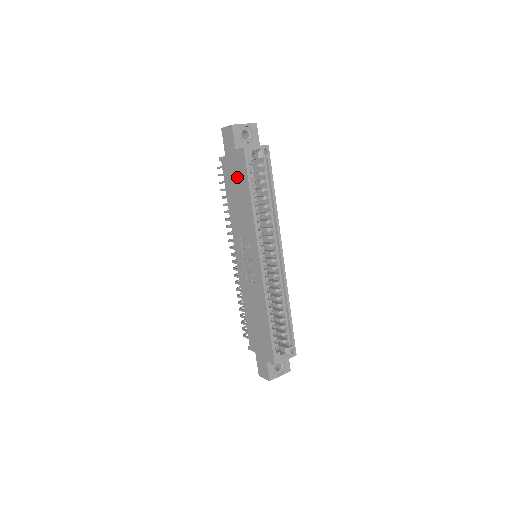
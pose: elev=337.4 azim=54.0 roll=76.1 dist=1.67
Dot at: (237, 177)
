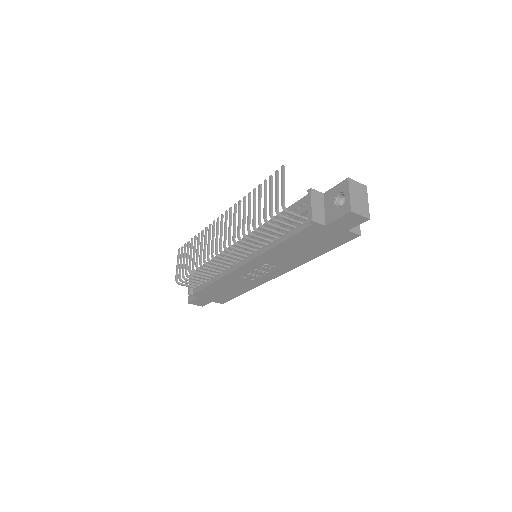
Dot at: (322, 242)
